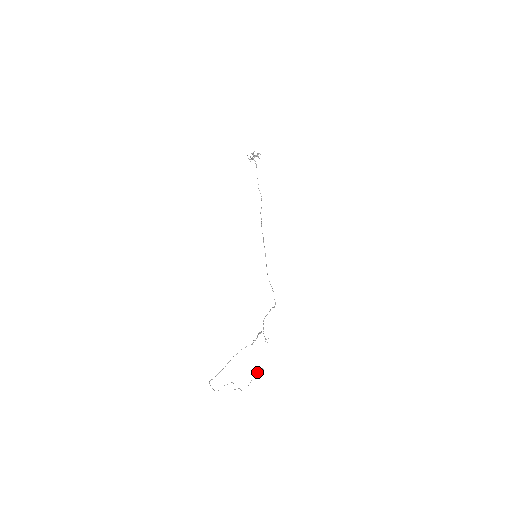
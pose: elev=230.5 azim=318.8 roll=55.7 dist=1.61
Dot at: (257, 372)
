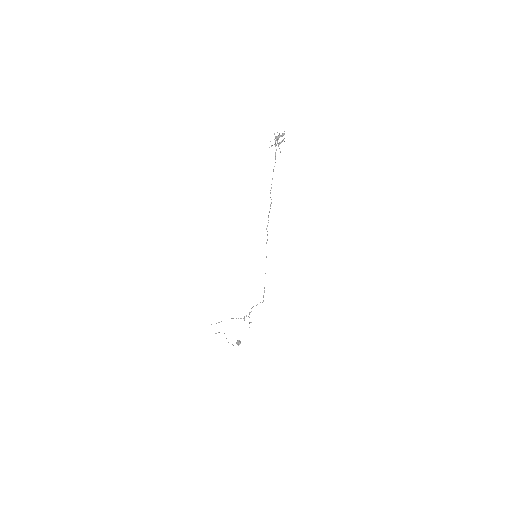
Dot at: (236, 343)
